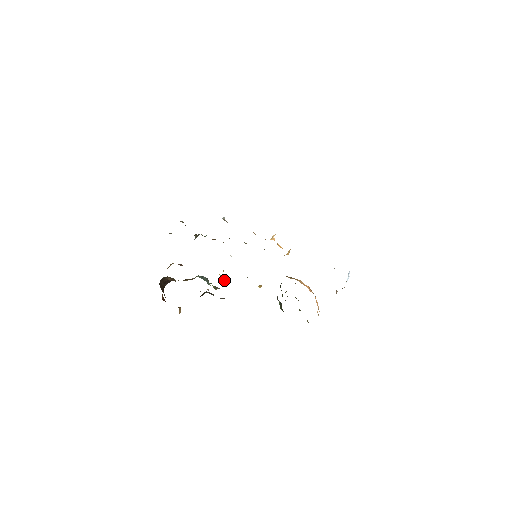
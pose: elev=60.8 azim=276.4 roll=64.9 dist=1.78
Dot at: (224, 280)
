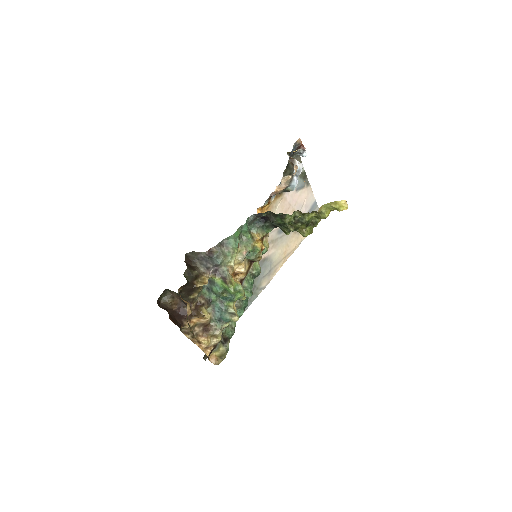
Dot at: (238, 282)
